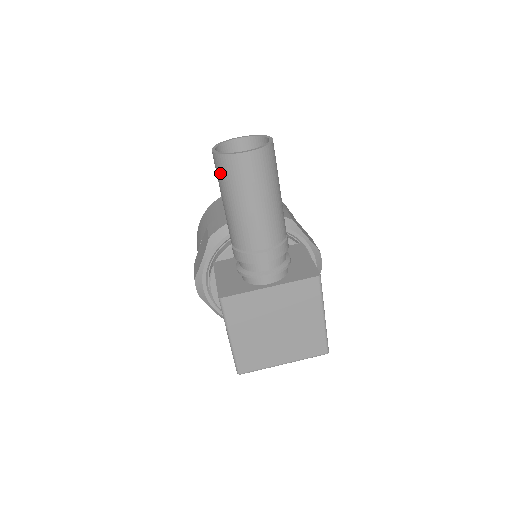
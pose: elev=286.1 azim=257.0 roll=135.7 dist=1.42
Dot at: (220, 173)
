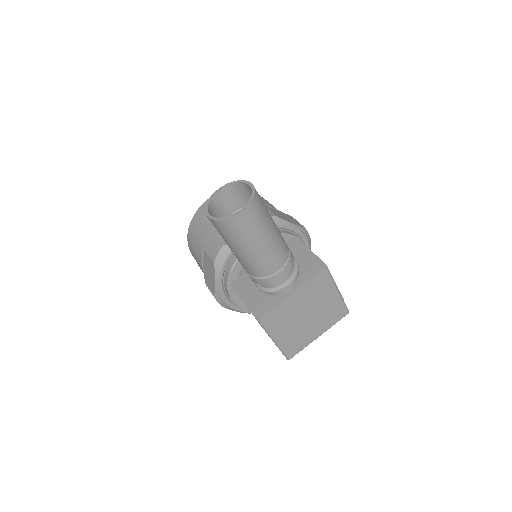
Dot at: (223, 232)
